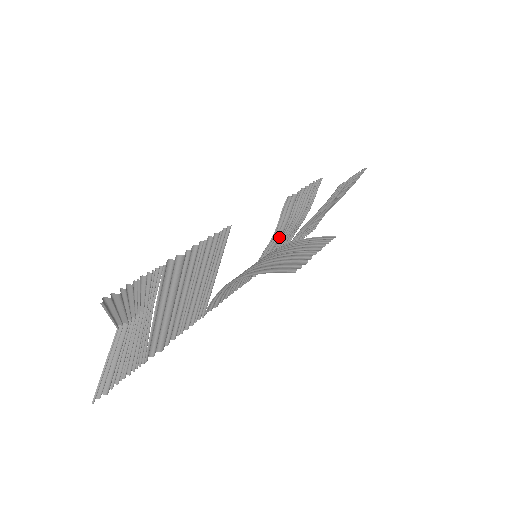
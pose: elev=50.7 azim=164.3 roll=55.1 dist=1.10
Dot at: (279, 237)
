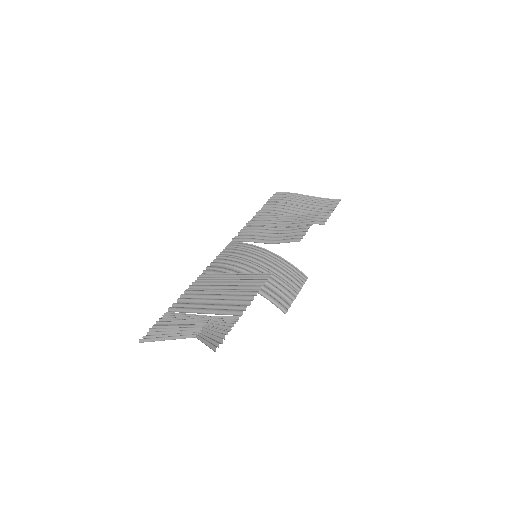
Dot at: (271, 237)
